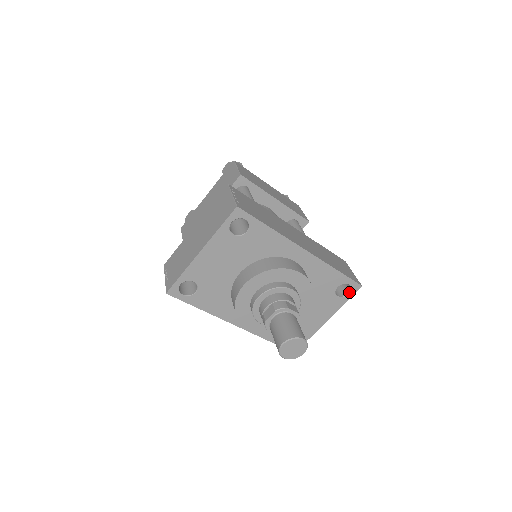
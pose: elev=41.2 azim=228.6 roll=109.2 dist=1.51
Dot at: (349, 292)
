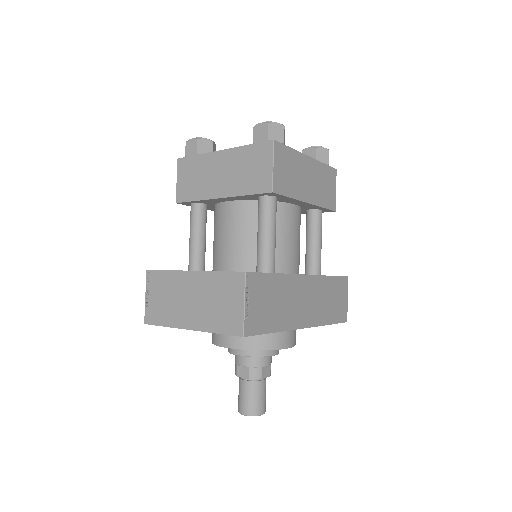
Dot at: occluded
